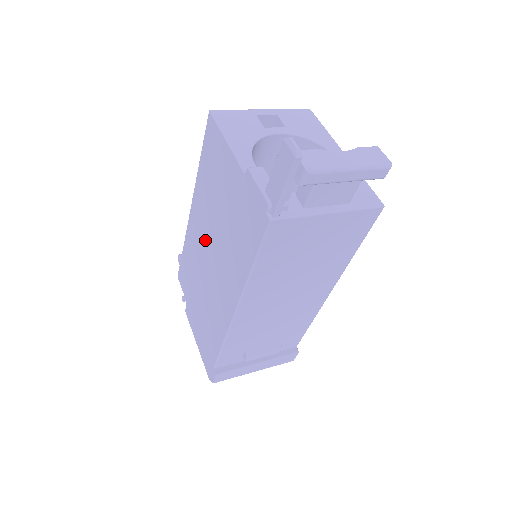
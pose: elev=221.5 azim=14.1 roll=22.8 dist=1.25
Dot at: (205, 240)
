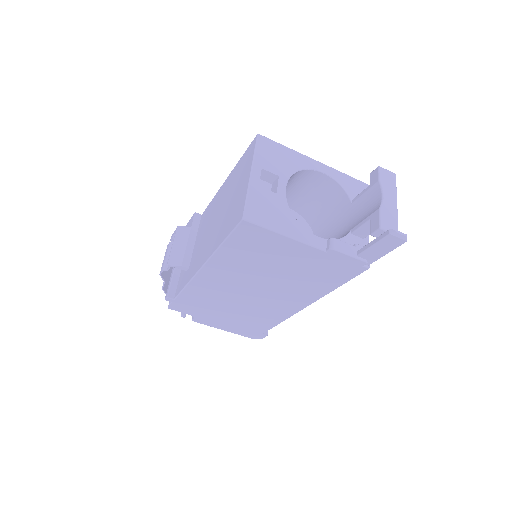
Dot at: (240, 285)
